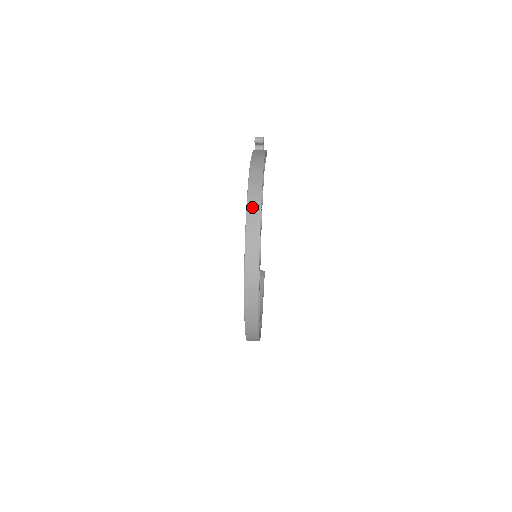
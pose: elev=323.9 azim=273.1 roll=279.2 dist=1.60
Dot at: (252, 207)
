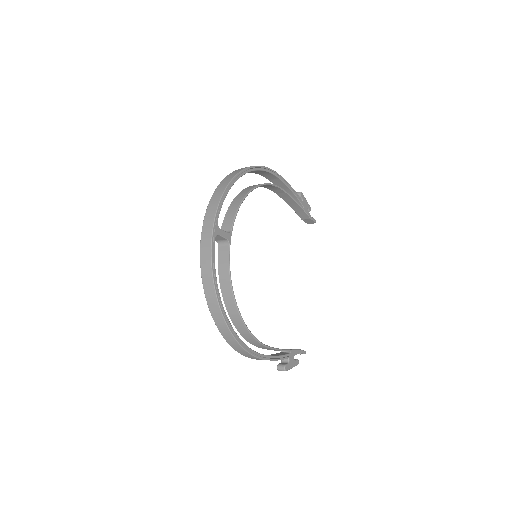
Dot at: (236, 171)
